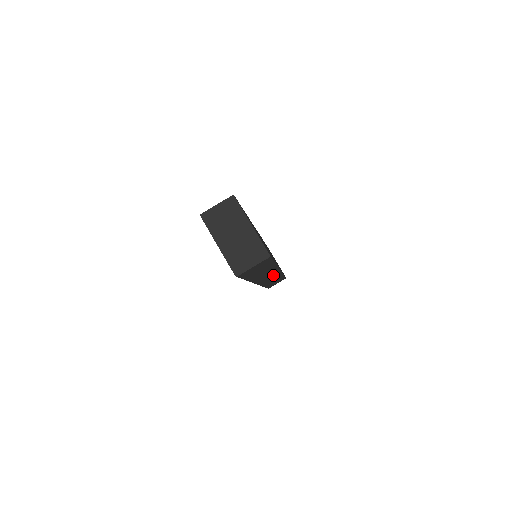
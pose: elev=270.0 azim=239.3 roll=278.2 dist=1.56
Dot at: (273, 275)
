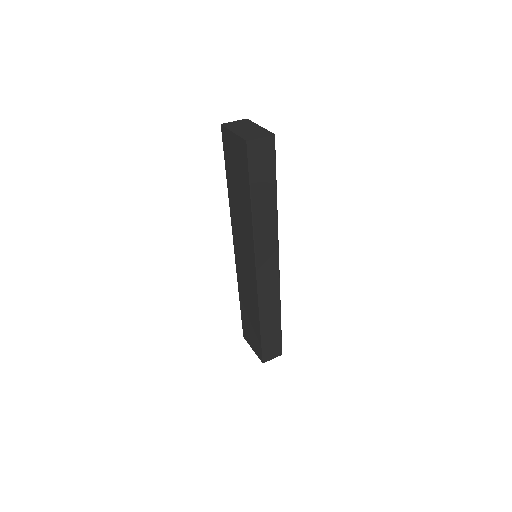
Dot at: (272, 269)
